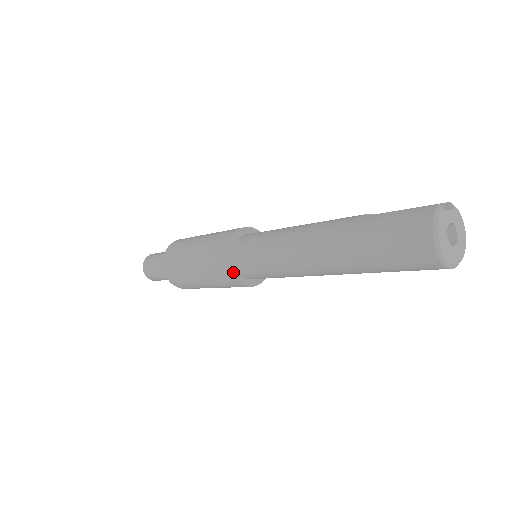
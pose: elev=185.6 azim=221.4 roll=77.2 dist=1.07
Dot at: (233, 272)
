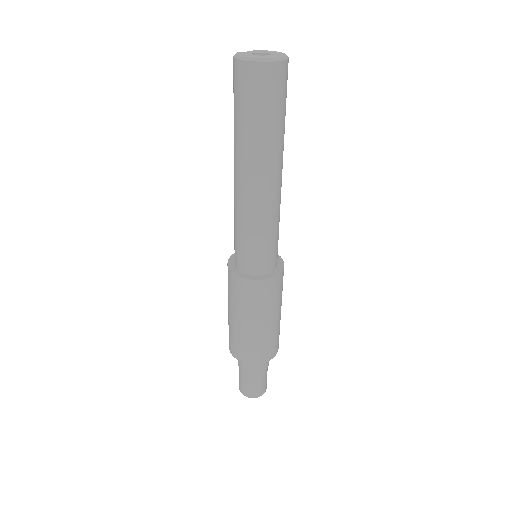
Dot at: (244, 276)
